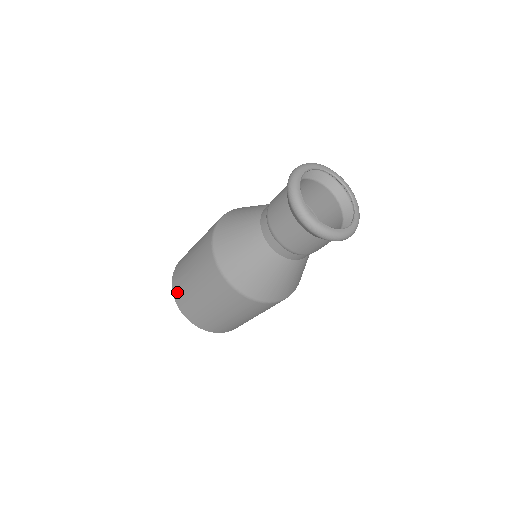
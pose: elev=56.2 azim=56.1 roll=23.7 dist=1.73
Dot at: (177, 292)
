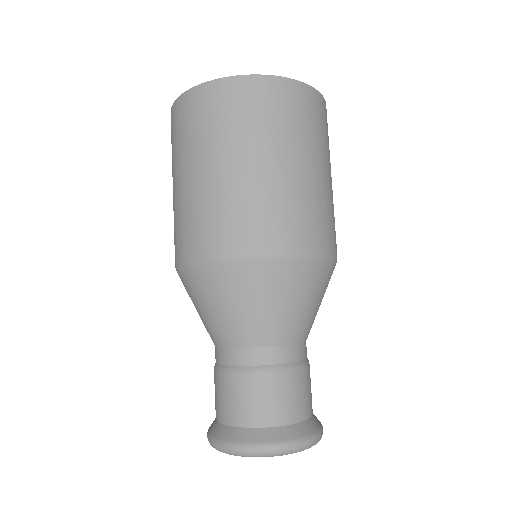
Dot at: occluded
